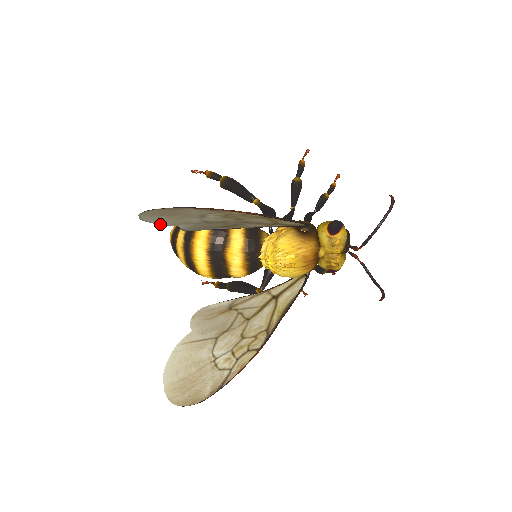
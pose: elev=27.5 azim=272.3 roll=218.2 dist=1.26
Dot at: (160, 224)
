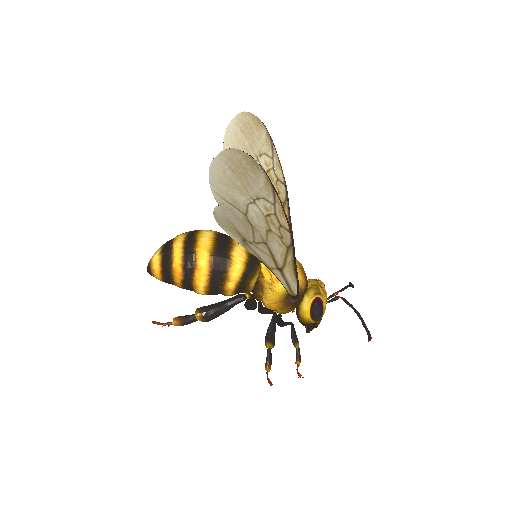
Dot at: occluded
